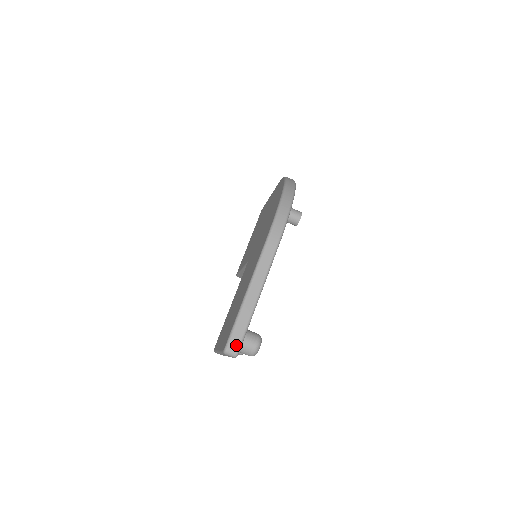
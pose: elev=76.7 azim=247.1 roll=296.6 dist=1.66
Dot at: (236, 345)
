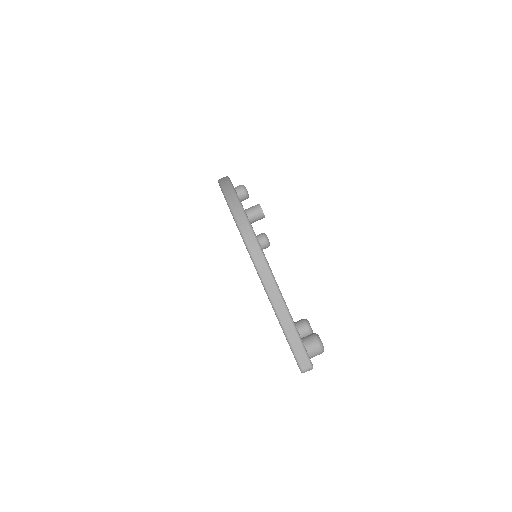
Dot at: (306, 362)
